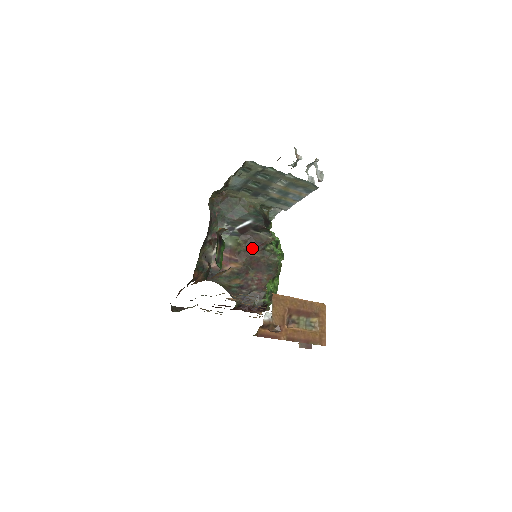
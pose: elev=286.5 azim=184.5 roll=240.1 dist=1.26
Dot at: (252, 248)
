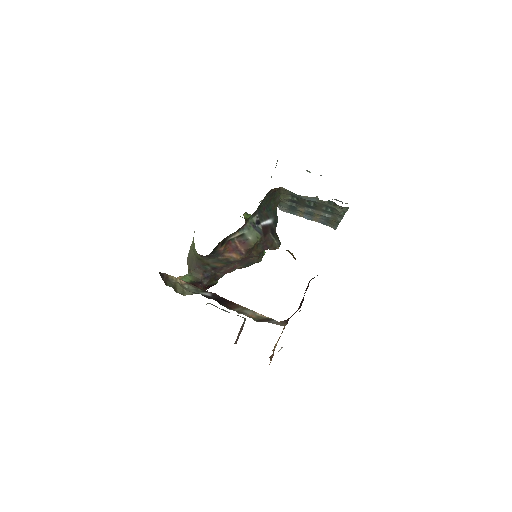
Dot at: (259, 248)
